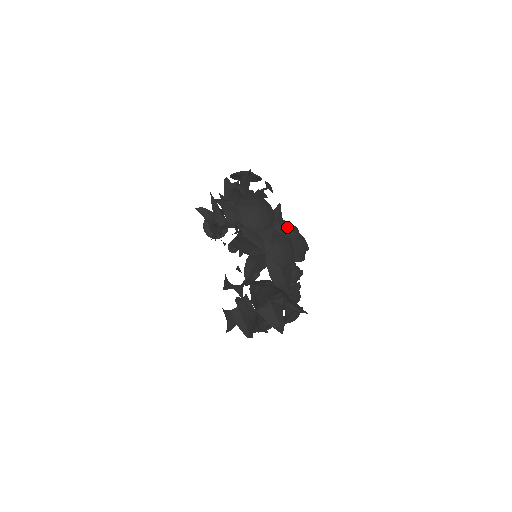
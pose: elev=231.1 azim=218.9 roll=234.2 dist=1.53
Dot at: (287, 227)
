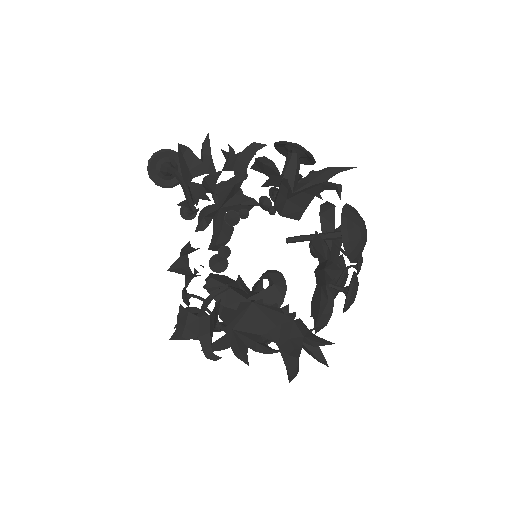
Dot at: (362, 262)
